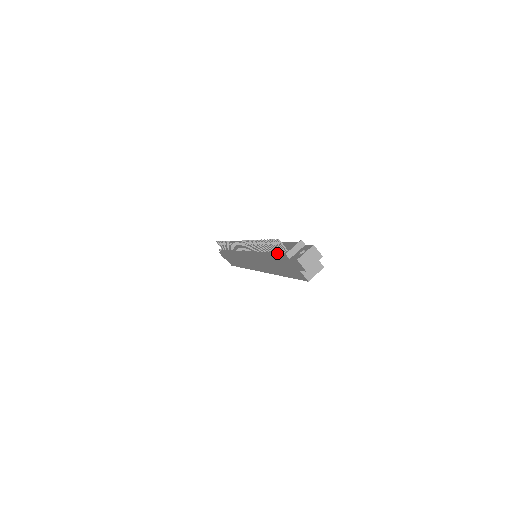
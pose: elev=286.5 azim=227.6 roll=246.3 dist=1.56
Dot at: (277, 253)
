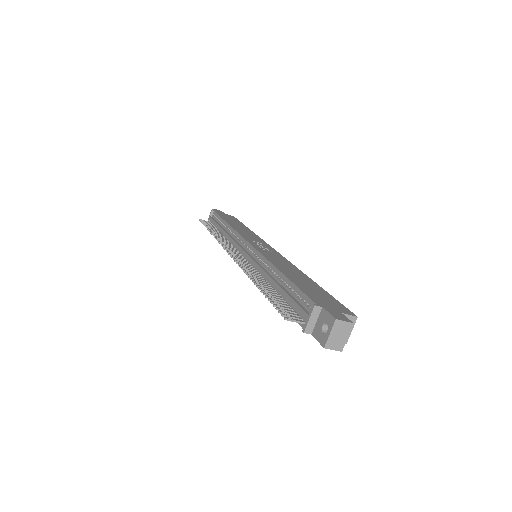
Dot at: occluded
